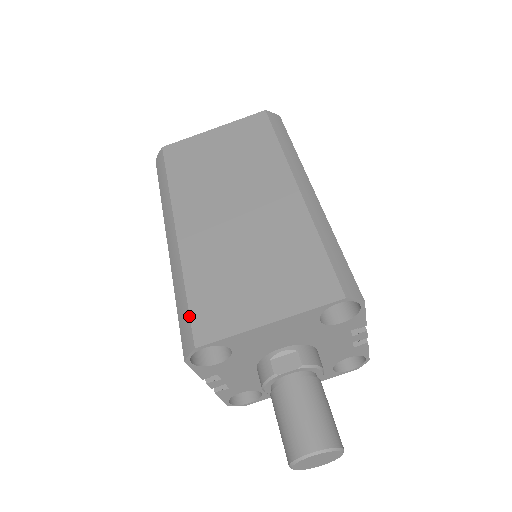
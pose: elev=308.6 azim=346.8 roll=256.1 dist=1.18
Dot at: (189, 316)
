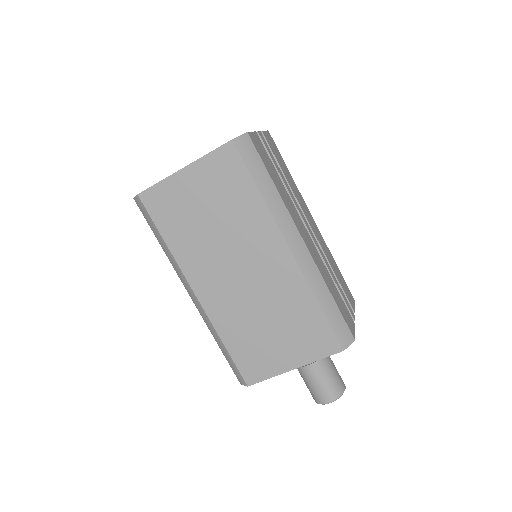
Dot at: (235, 366)
